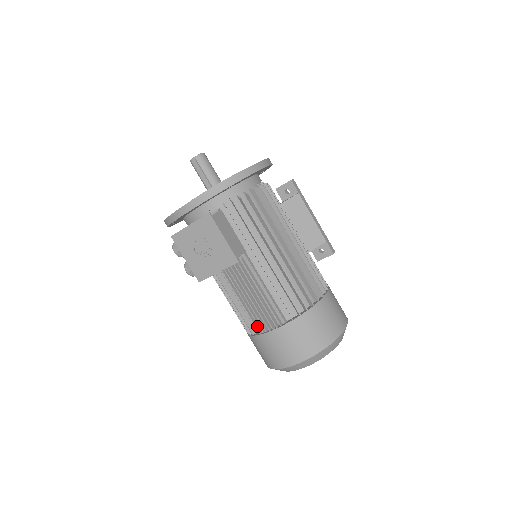
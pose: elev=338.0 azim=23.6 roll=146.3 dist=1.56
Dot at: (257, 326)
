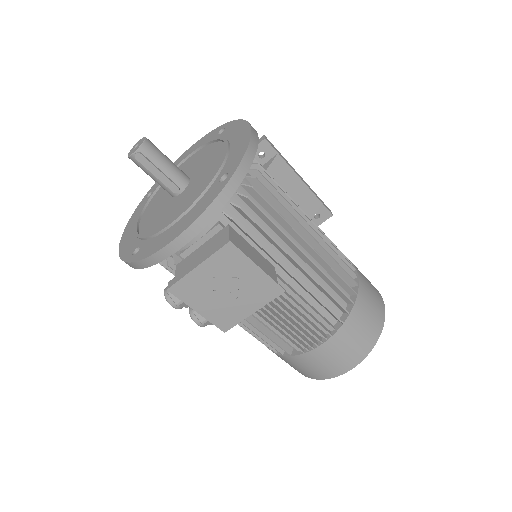
Dot at: (297, 345)
